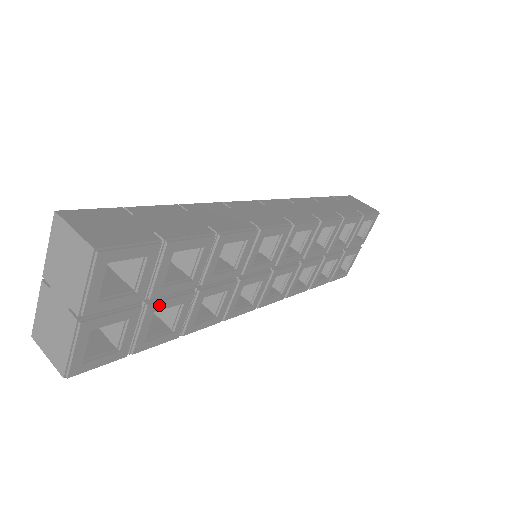
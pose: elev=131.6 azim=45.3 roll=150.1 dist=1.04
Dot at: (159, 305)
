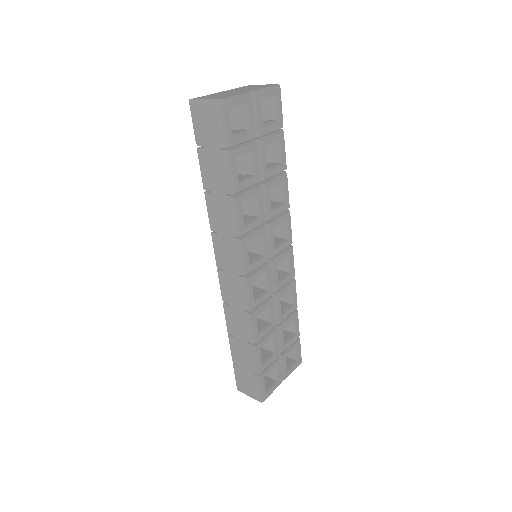
Dot at: (256, 152)
